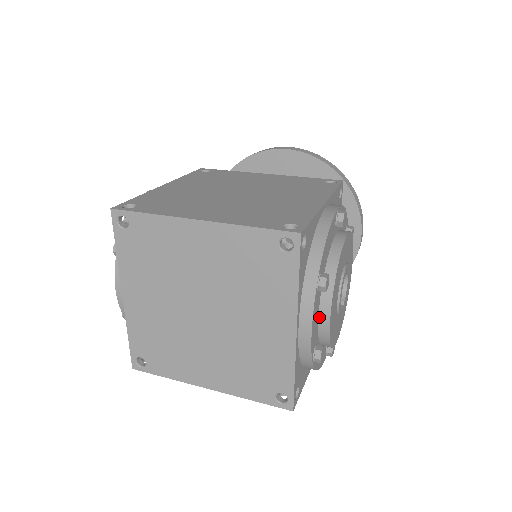
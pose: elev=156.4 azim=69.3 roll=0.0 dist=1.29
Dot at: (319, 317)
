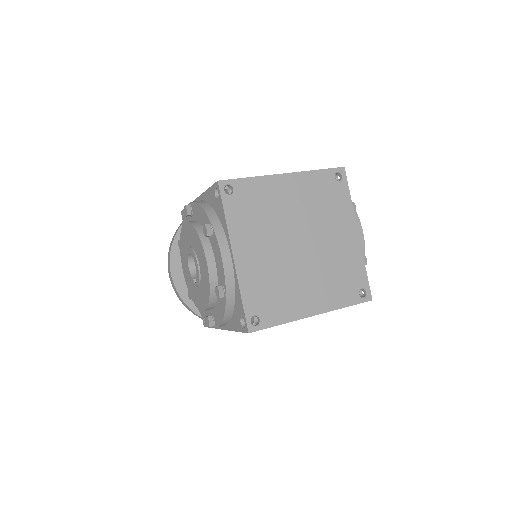
Dot at: occluded
